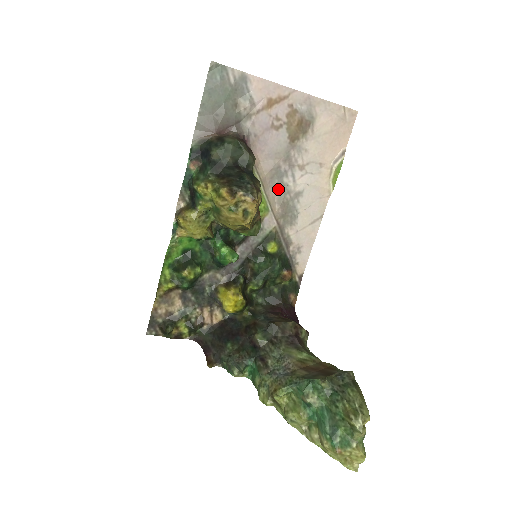
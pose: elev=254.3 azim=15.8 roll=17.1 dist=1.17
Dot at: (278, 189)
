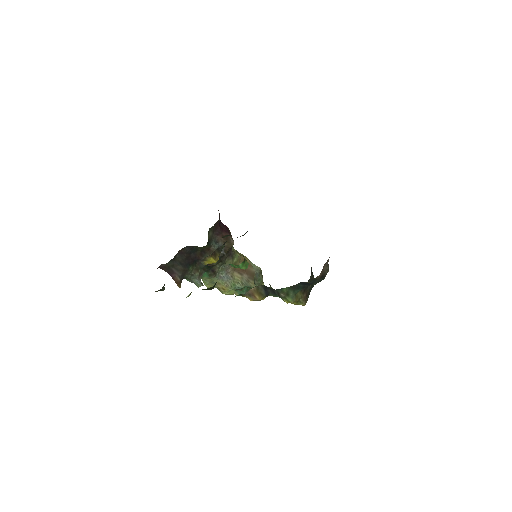
Dot at: occluded
